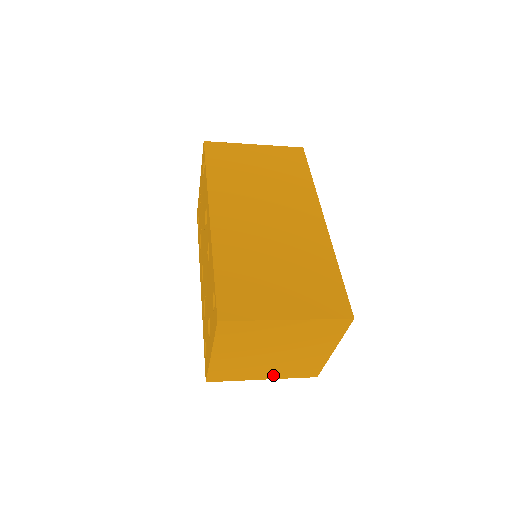
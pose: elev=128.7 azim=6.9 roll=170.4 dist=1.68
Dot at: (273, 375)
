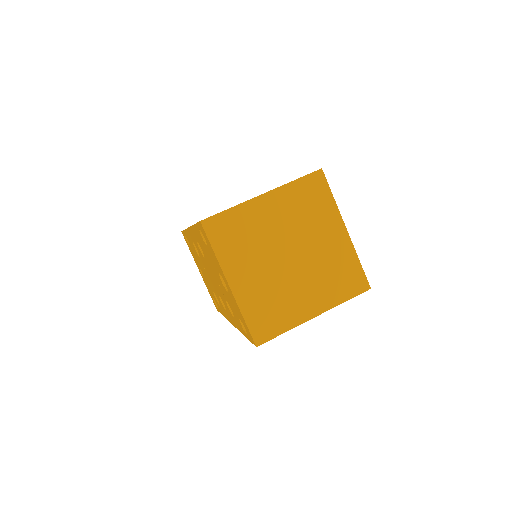
Dot at: (320, 303)
